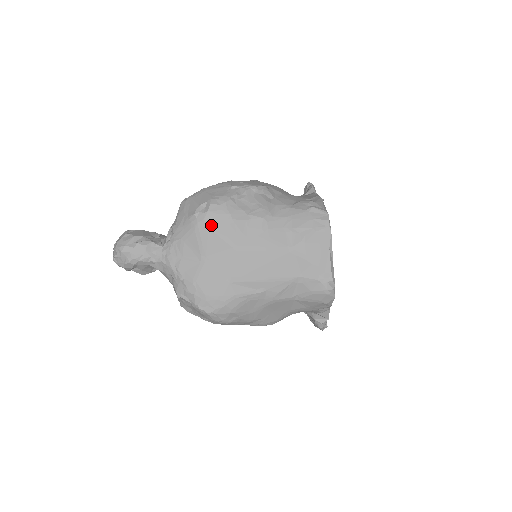
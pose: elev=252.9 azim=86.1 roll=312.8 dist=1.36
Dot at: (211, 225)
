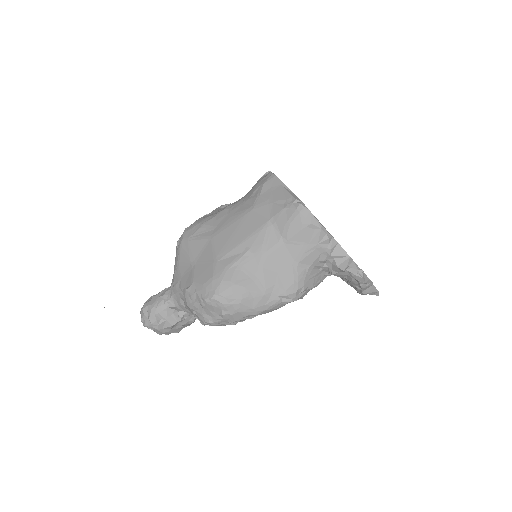
Dot at: (189, 238)
